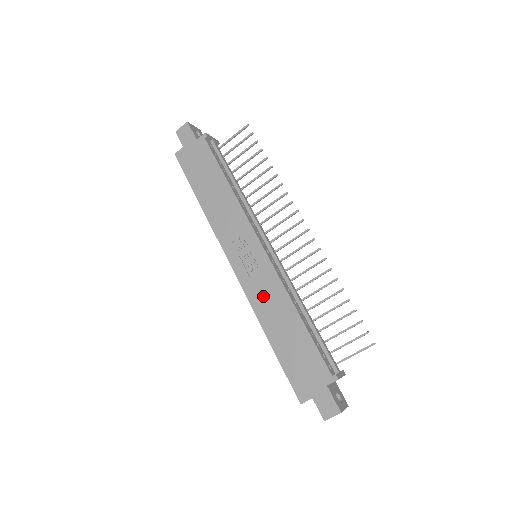
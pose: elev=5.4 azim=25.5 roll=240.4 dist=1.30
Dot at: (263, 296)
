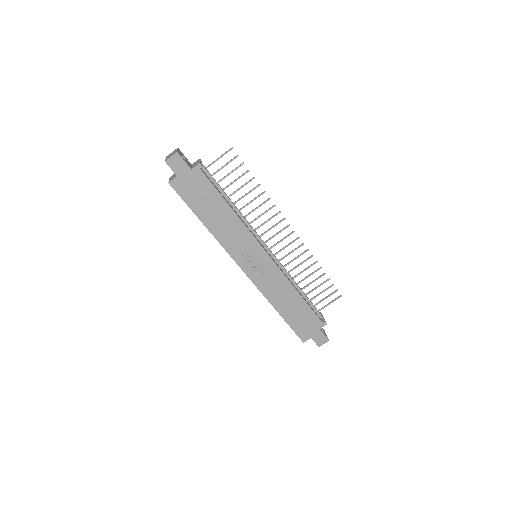
Dot at: (271, 287)
